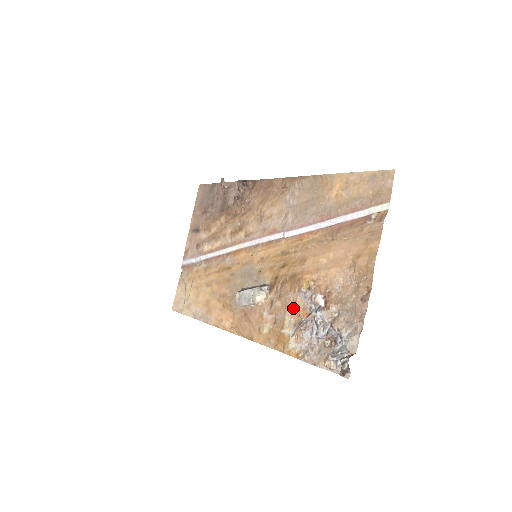
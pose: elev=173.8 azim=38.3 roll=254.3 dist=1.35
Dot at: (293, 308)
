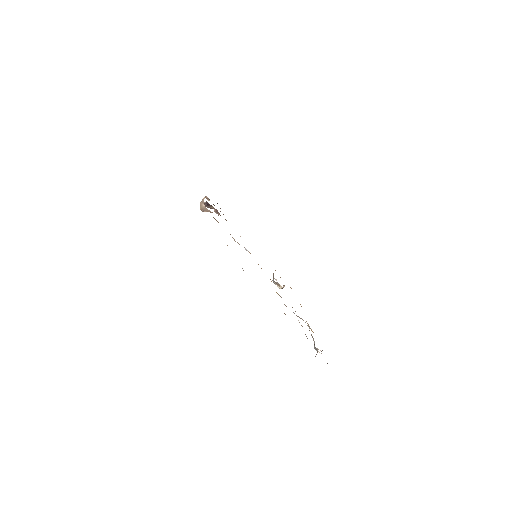
Dot at: occluded
